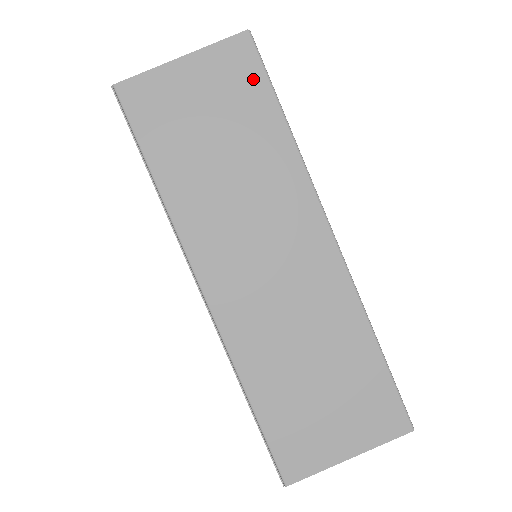
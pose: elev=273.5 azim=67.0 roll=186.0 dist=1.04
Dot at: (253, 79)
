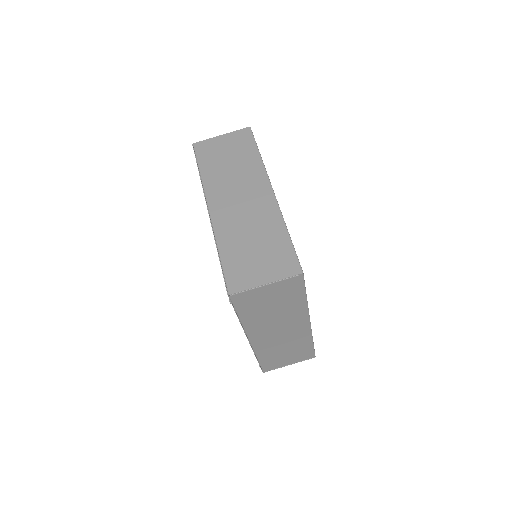
Dot at: (248, 140)
